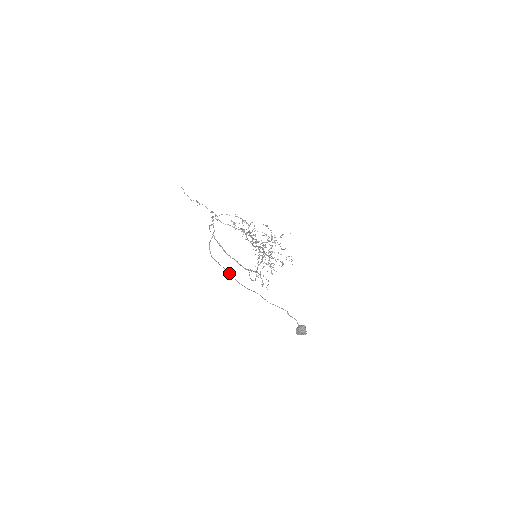
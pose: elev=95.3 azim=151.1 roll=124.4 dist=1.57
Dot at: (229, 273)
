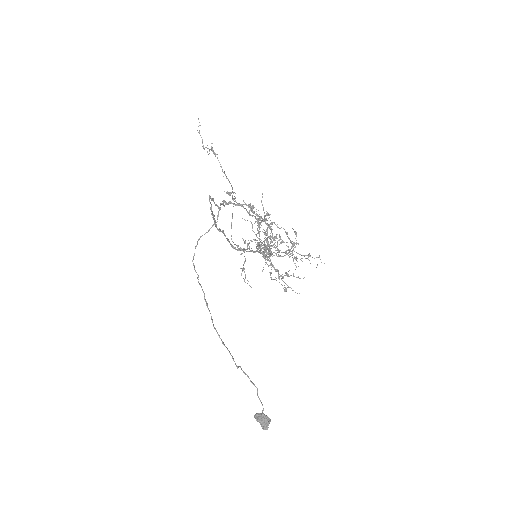
Dot at: (207, 303)
